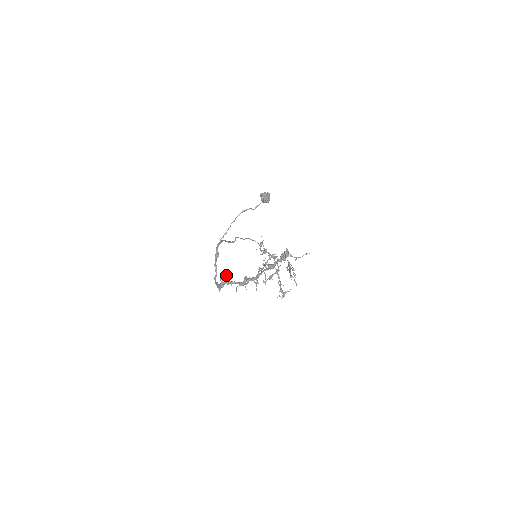
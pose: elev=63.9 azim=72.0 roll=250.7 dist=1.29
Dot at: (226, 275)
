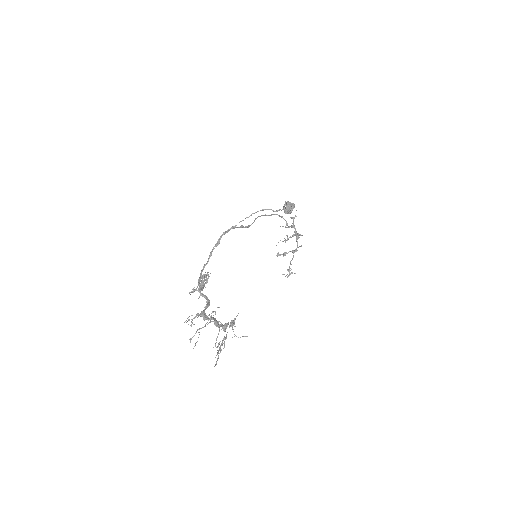
Dot at: (202, 283)
